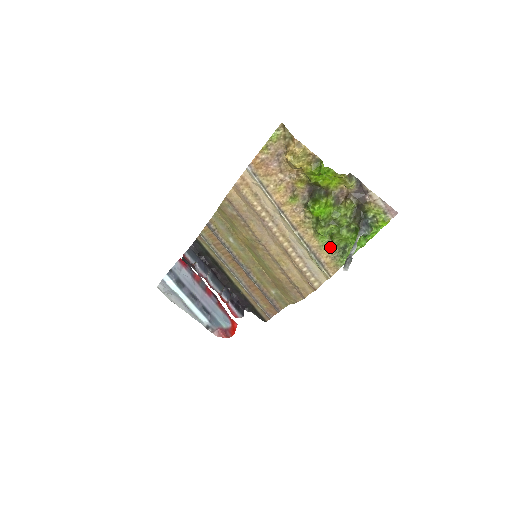
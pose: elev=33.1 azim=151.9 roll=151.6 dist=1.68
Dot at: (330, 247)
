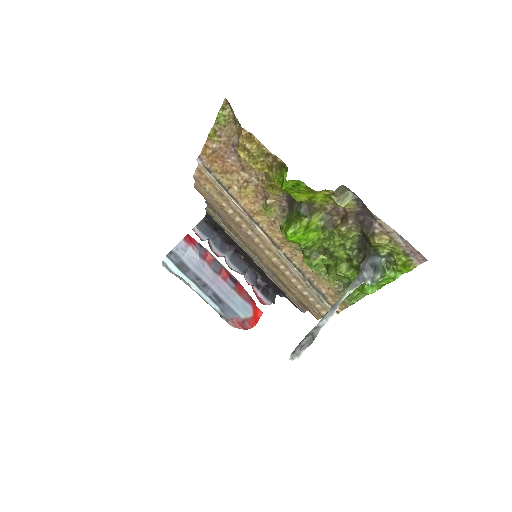
Dot at: (330, 279)
